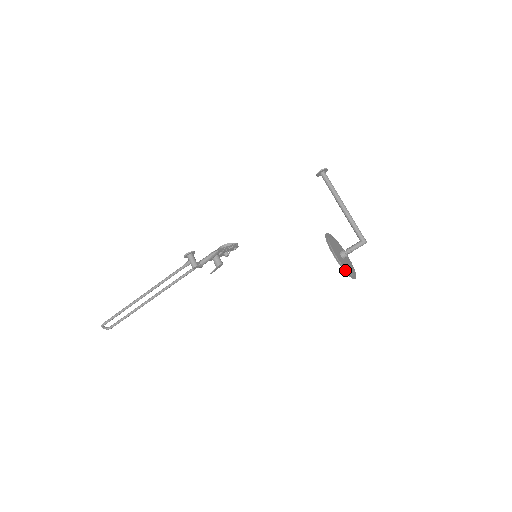
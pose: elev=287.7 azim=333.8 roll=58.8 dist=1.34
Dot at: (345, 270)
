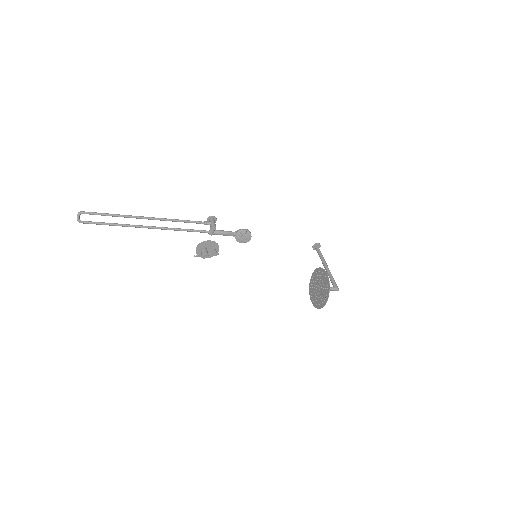
Dot at: (328, 289)
